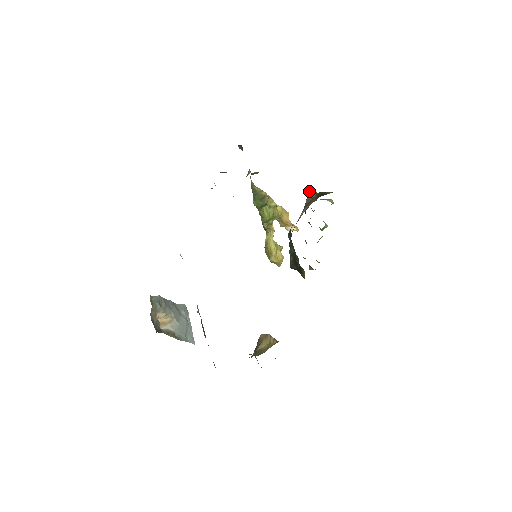
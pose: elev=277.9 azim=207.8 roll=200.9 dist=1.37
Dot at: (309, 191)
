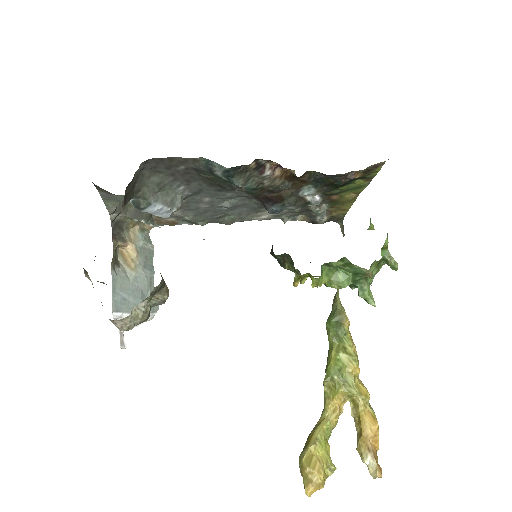
Dot at: occluded
